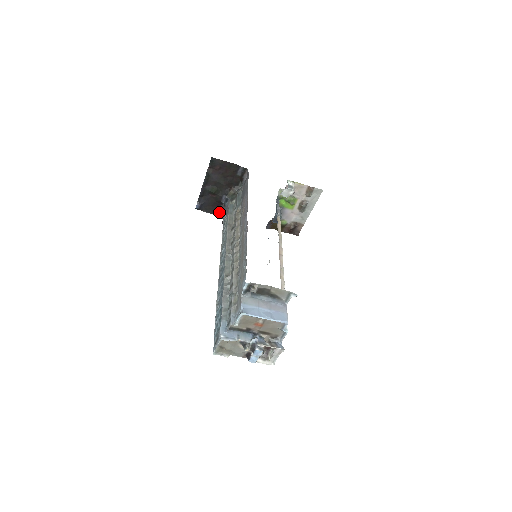
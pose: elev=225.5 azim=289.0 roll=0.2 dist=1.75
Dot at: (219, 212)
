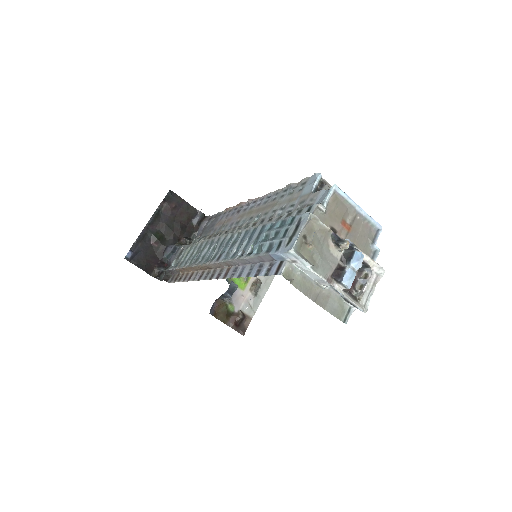
Dot at: (154, 273)
